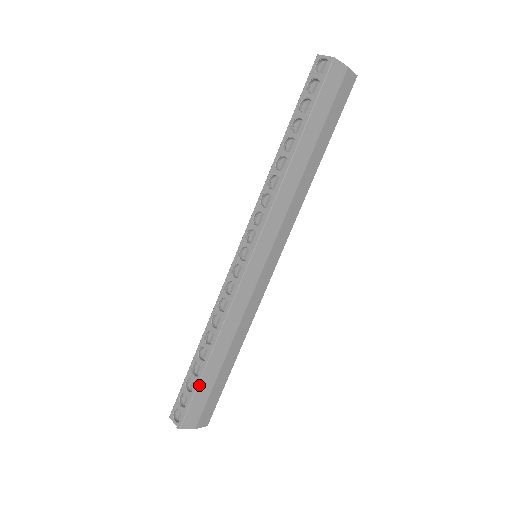
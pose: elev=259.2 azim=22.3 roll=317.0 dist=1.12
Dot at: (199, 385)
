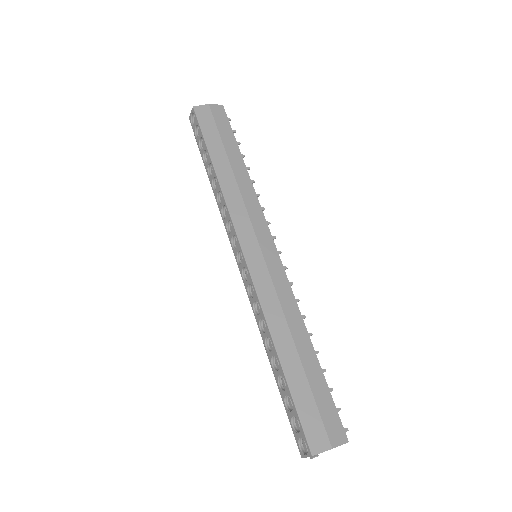
Dot at: (292, 393)
